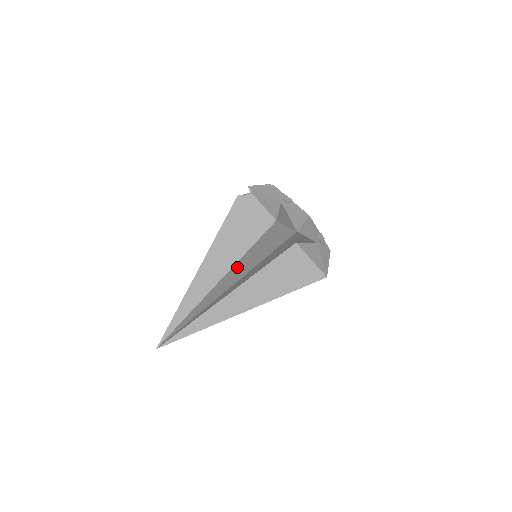
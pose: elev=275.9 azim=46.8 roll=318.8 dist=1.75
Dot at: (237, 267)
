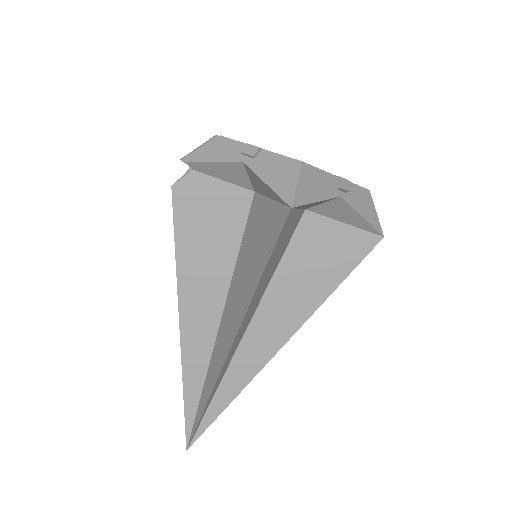
Dot at: (232, 296)
